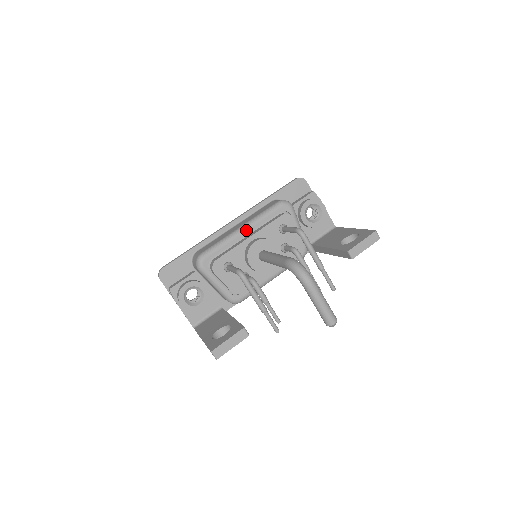
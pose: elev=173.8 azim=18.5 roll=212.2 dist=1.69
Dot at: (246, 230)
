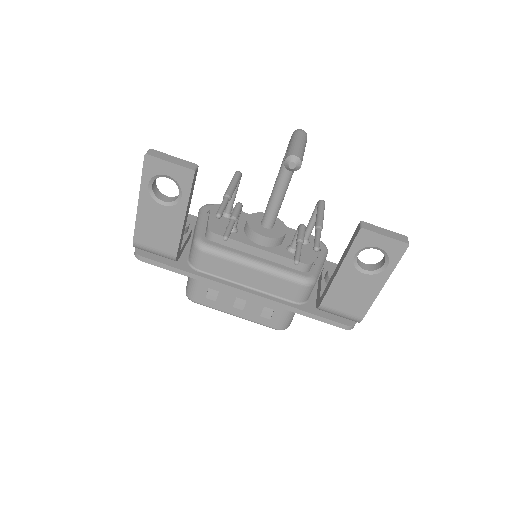
Dot at: occluded
